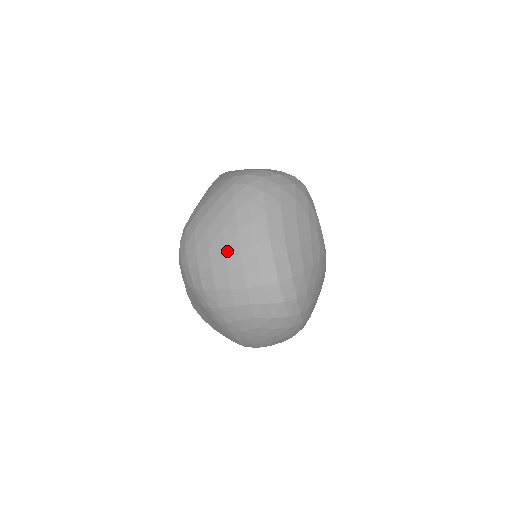
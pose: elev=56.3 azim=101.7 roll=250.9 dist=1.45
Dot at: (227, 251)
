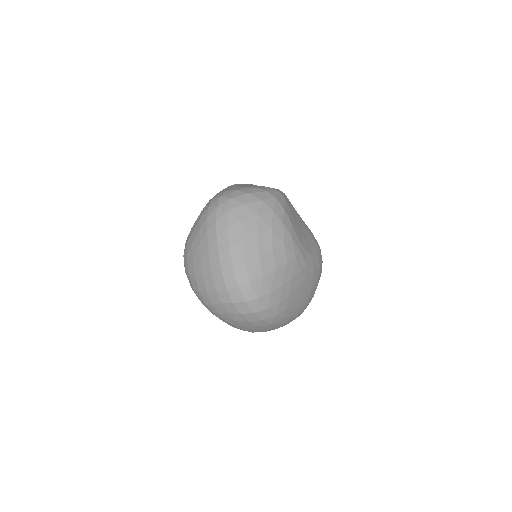
Dot at: (202, 262)
